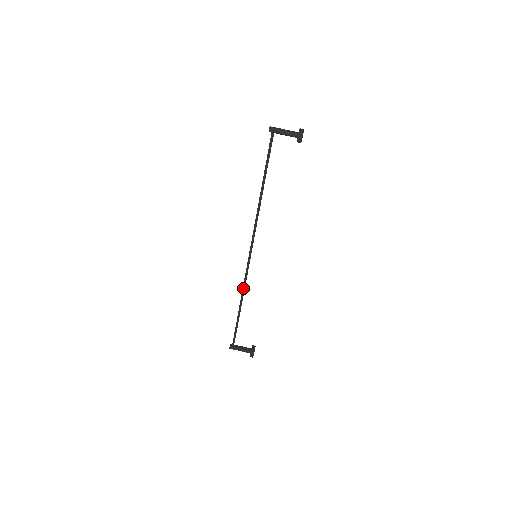
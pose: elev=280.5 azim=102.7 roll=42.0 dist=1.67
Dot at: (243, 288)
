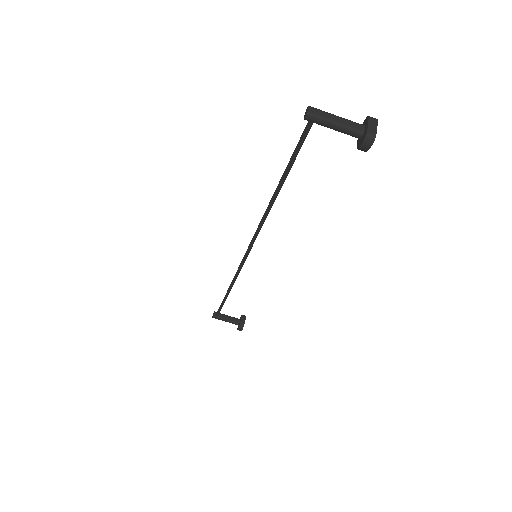
Dot at: (234, 279)
